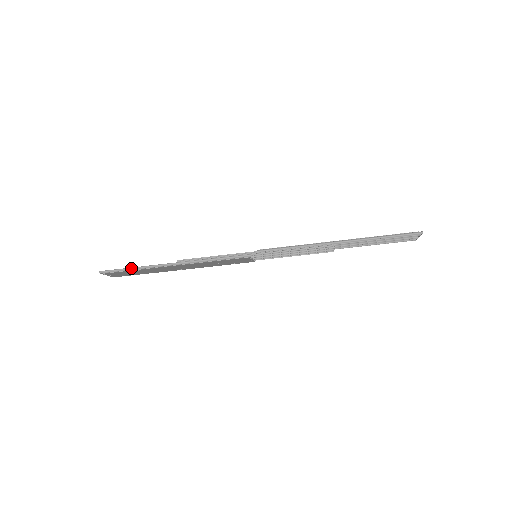
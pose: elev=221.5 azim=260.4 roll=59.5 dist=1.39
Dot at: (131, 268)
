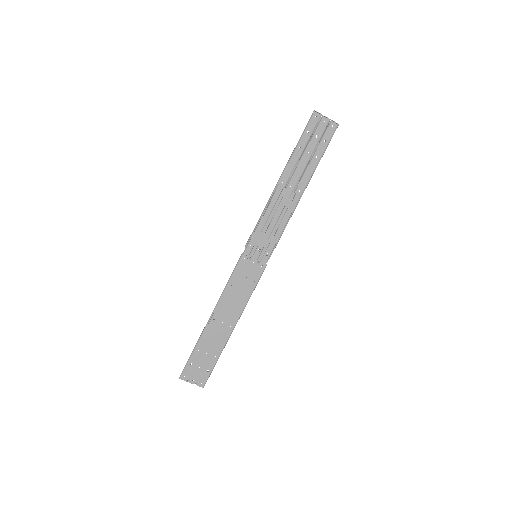
Dot at: (192, 352)
